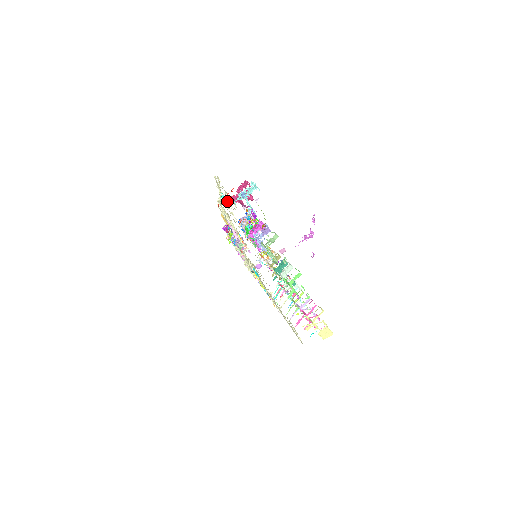
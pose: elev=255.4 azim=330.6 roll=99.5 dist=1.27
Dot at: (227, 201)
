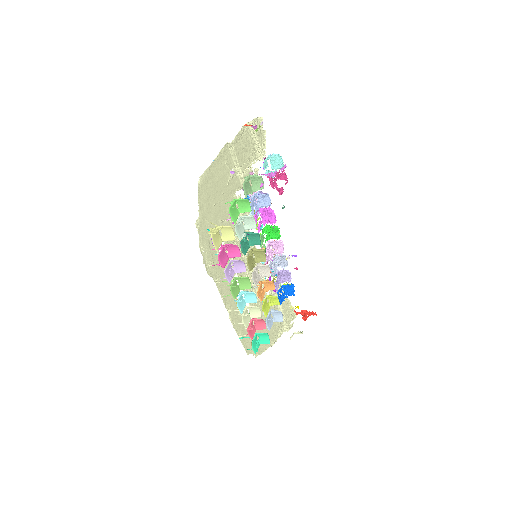
Dot at: occluded
